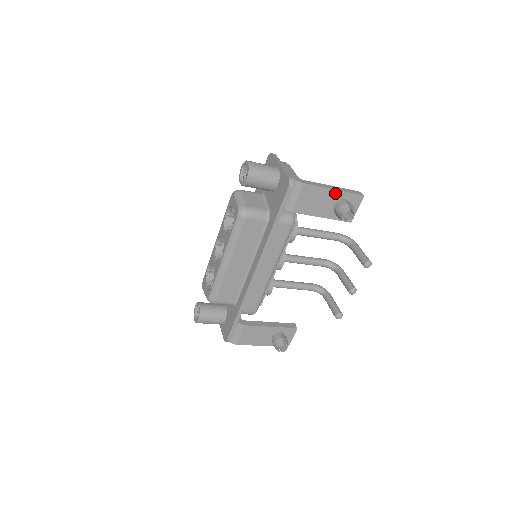
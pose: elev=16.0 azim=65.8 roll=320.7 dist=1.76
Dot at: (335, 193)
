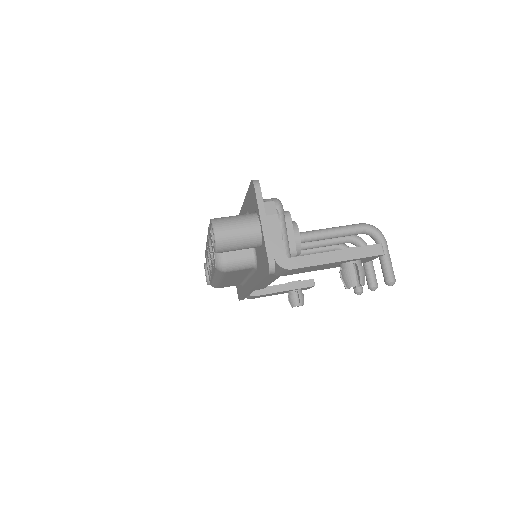
Dot at: (339, 262)
